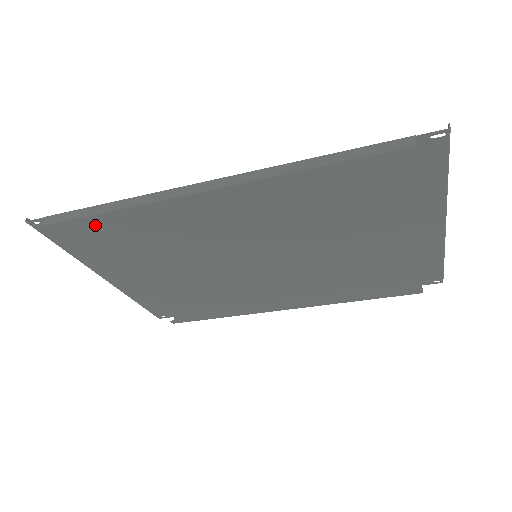
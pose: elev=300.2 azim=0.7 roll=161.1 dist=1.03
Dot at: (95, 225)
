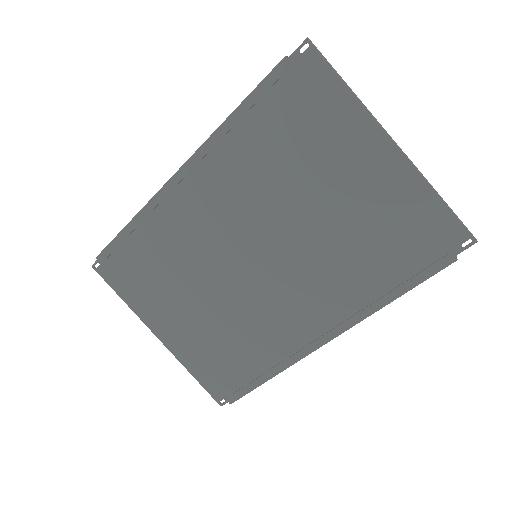
Dot at: (131, 254)
